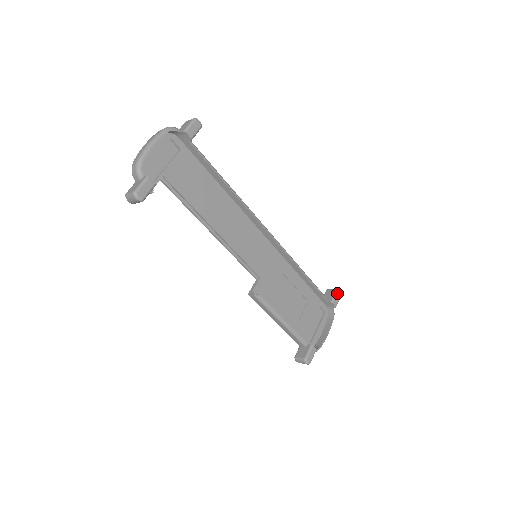
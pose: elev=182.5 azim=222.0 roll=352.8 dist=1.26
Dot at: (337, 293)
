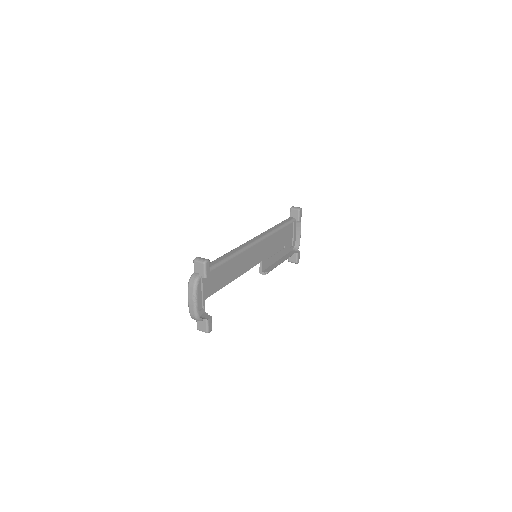
Dot at: (300, 212)
